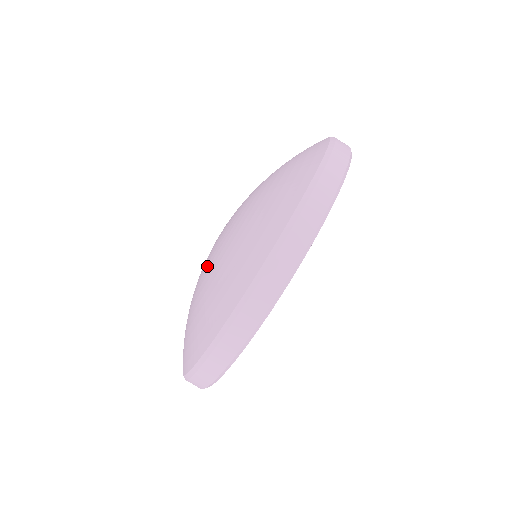
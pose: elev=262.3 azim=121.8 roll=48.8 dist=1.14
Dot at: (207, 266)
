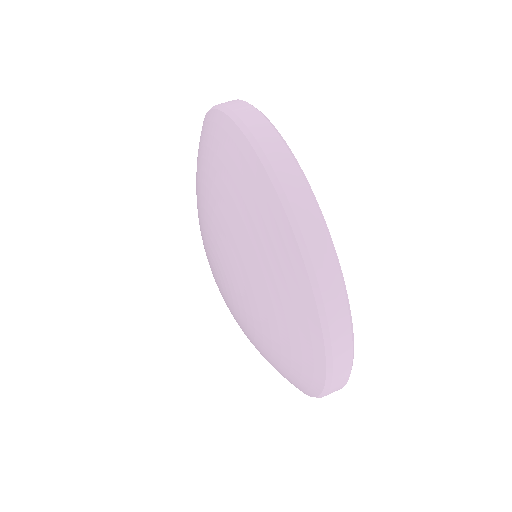
Dot at: (241, 307)
